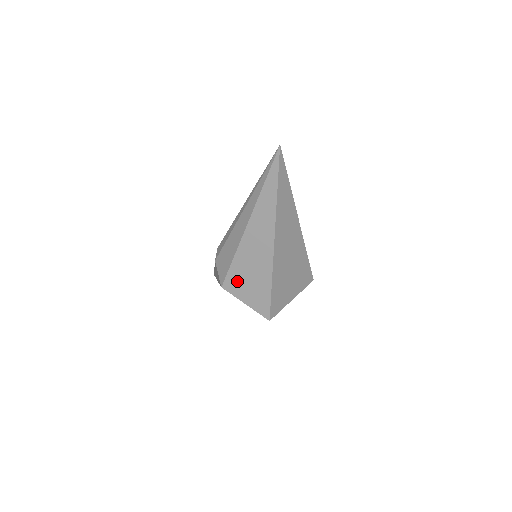
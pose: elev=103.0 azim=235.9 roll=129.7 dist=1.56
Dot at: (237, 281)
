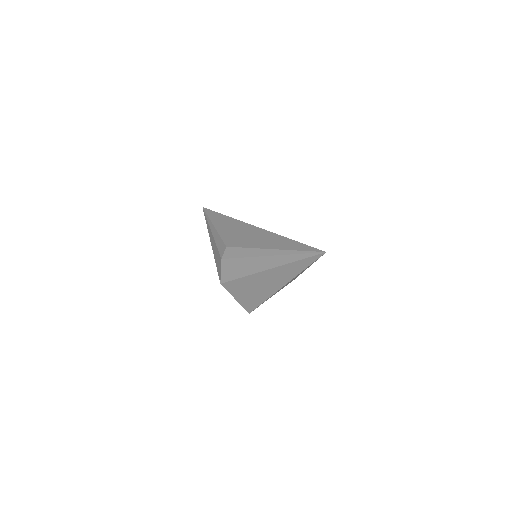
Dot at: (236, 288)
